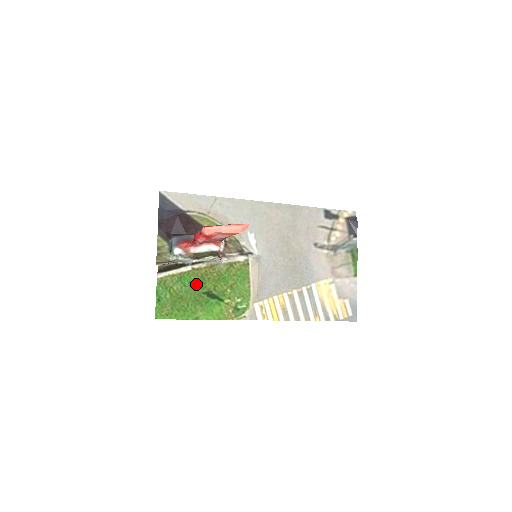
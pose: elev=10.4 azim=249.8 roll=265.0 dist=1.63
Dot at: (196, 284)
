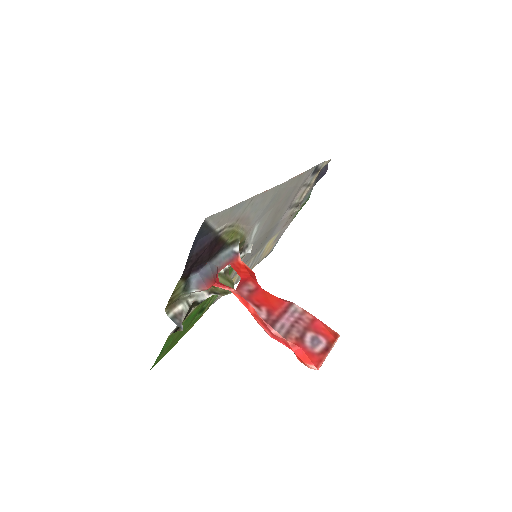
Dot at: (197, 312)
